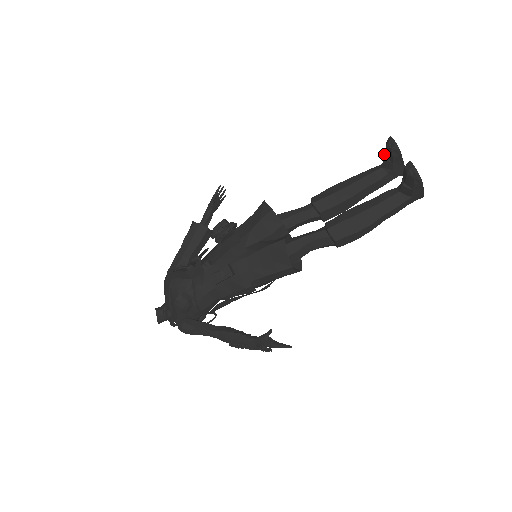
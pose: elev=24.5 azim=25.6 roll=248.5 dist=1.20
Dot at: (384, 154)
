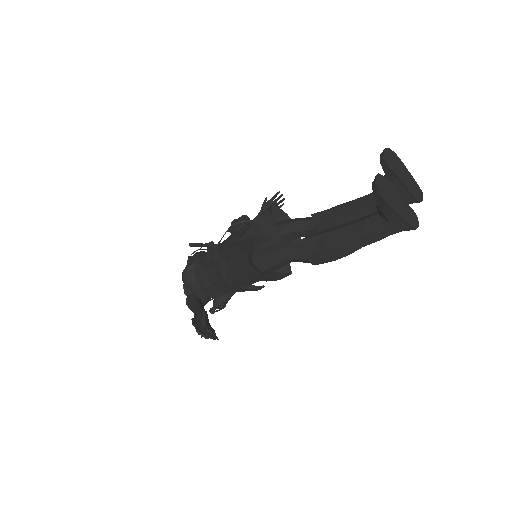
Dot at: occluded
